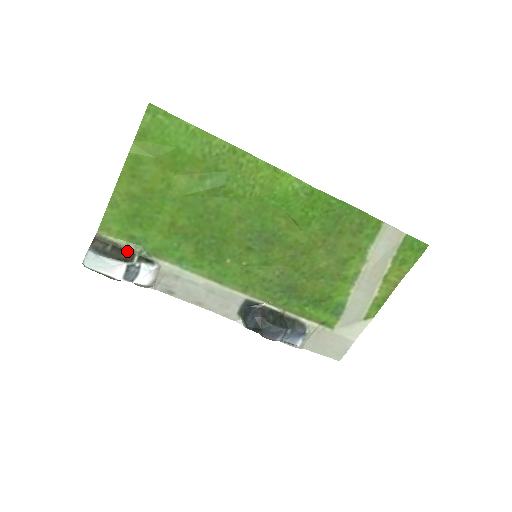
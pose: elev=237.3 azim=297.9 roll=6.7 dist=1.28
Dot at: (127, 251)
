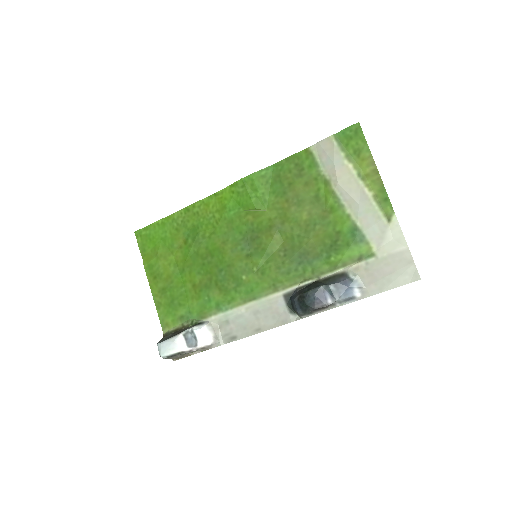
Dot at: (184, 329)
